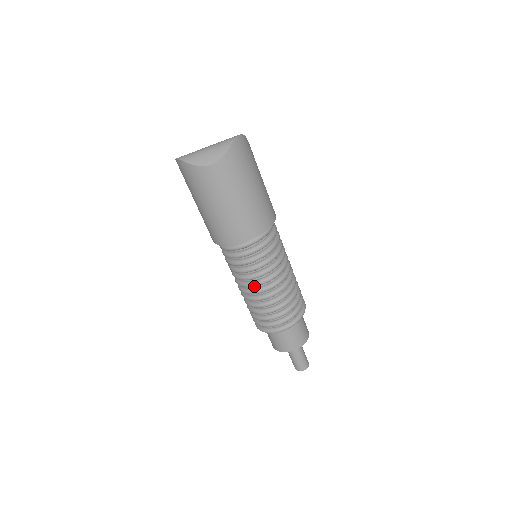
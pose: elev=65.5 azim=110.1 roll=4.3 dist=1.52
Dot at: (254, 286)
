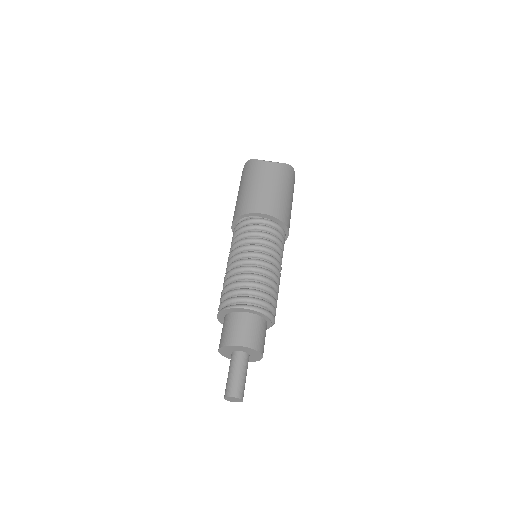
Dot at: (247, 254)
